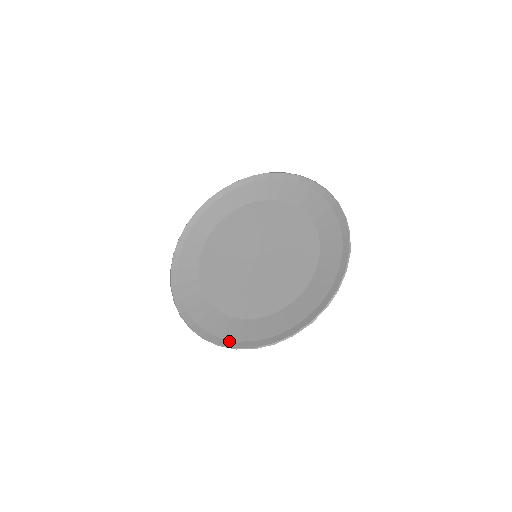
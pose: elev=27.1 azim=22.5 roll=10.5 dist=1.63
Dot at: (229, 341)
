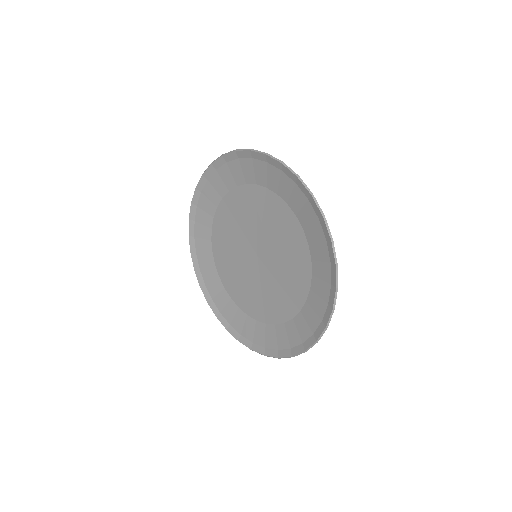
Dot at: (297, 348)
